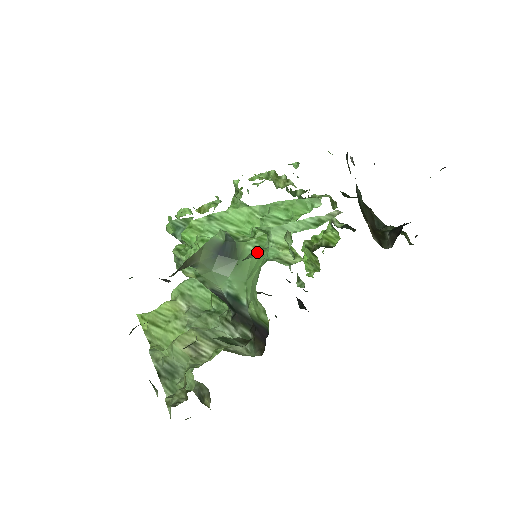
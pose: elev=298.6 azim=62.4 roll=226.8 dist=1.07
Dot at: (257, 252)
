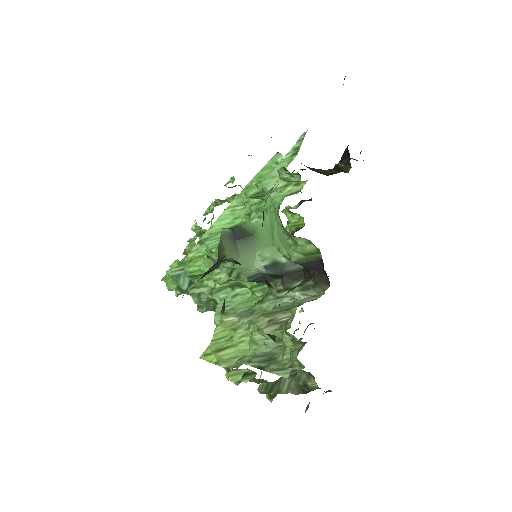
Dot at: (264, 217)
